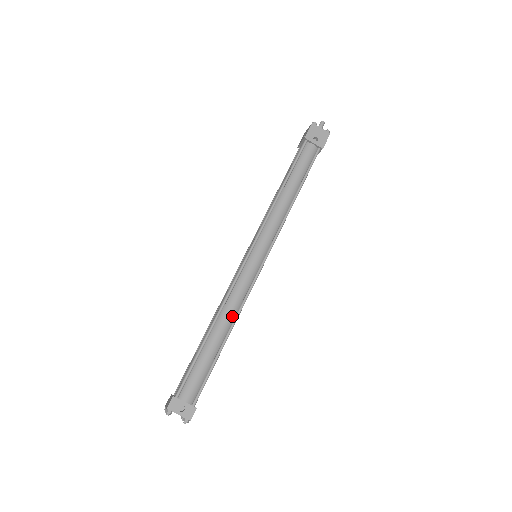
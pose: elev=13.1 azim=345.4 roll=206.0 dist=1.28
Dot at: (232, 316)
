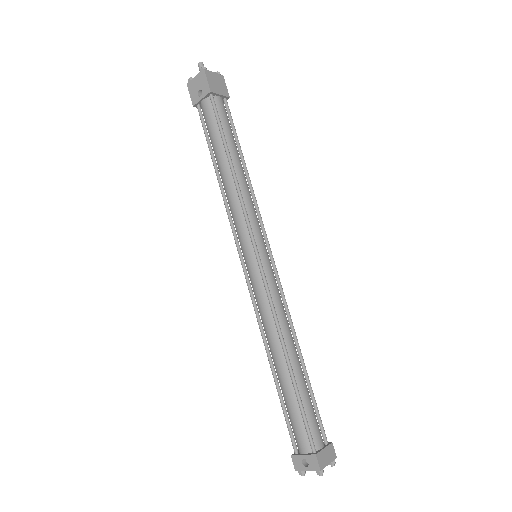
Dot at: (276, 337)
